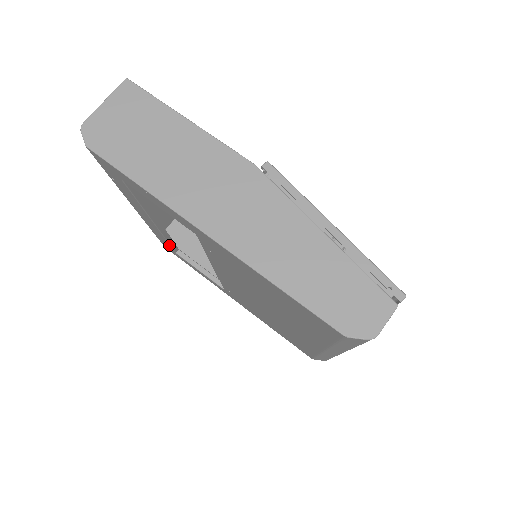
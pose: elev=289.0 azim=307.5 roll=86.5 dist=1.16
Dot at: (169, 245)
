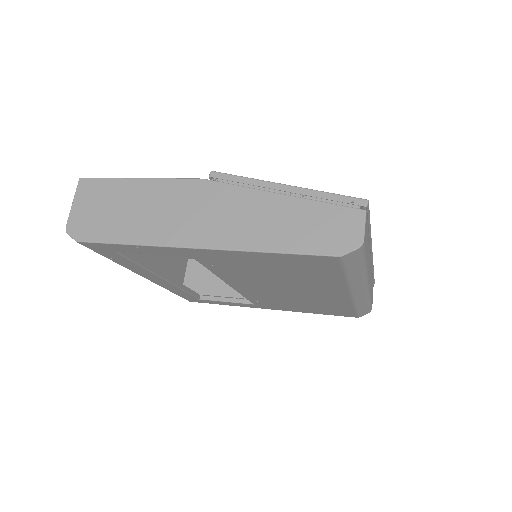
Dot at: (190, 295)
